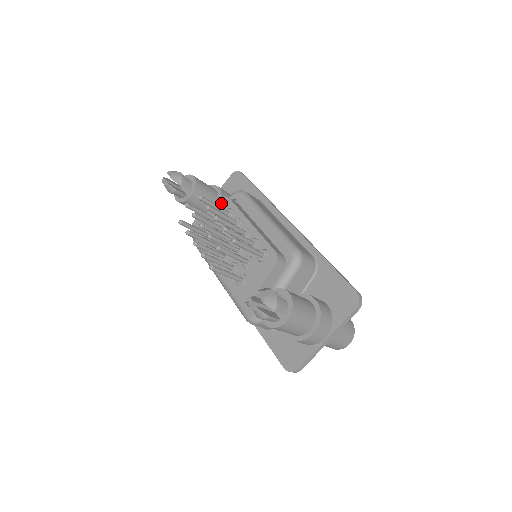
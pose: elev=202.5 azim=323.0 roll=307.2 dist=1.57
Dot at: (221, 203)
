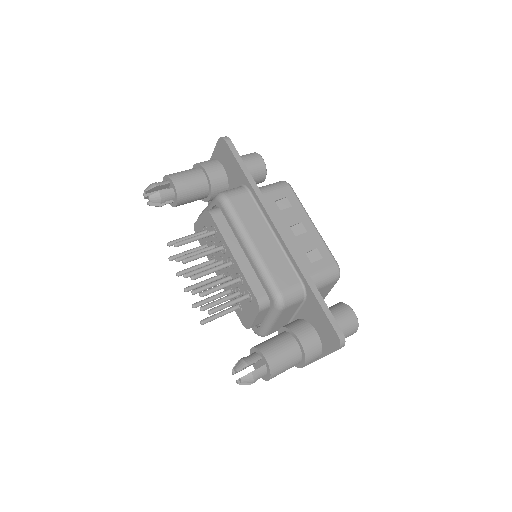
Dot at: (206, 216)
